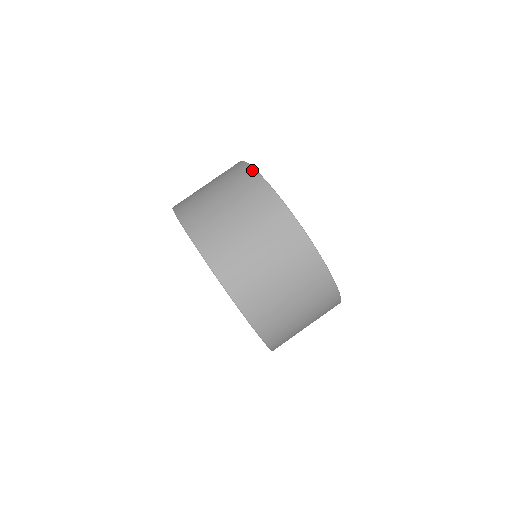
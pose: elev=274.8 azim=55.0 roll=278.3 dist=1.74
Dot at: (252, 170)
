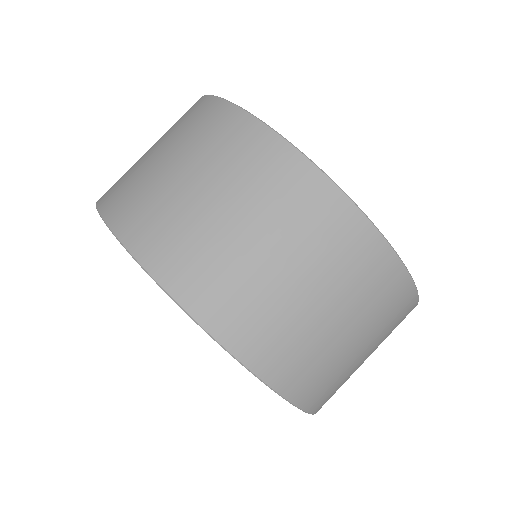
Dot at: (244, 115)
